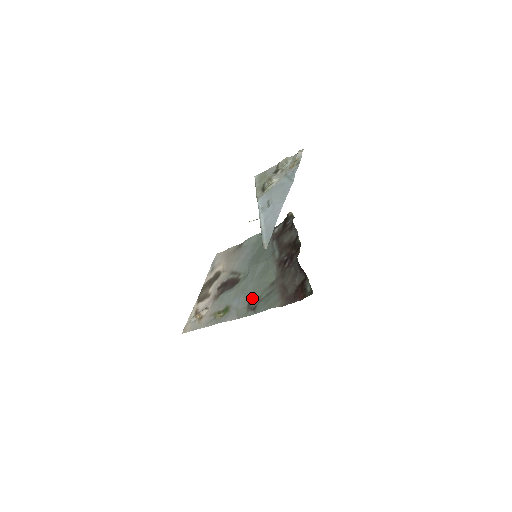
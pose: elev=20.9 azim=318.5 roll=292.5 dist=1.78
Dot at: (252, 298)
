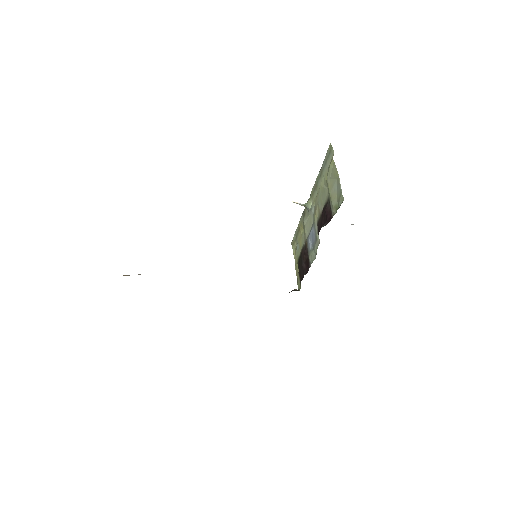
Dot at: occluded
